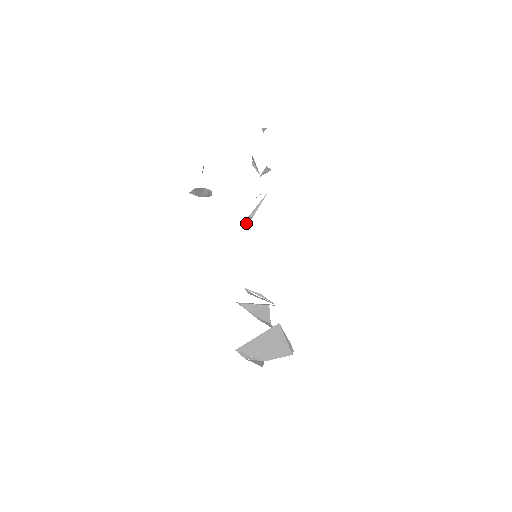
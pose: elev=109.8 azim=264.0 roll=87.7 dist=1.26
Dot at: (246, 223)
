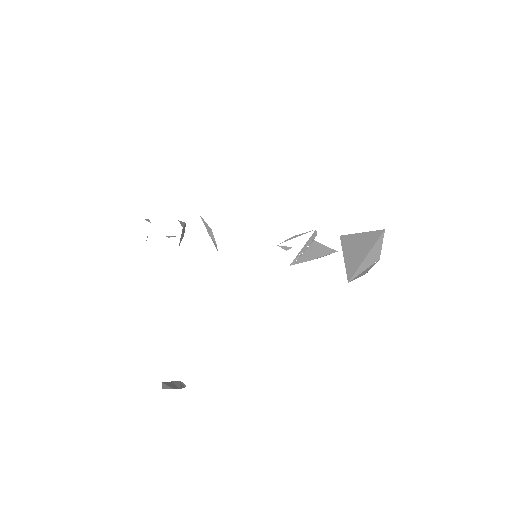
Dot at: (214, 243)
